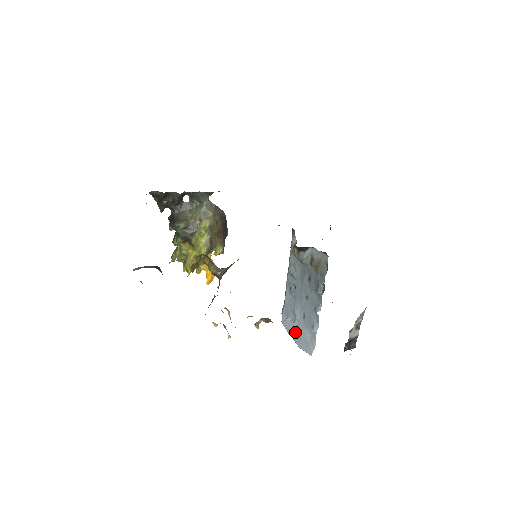
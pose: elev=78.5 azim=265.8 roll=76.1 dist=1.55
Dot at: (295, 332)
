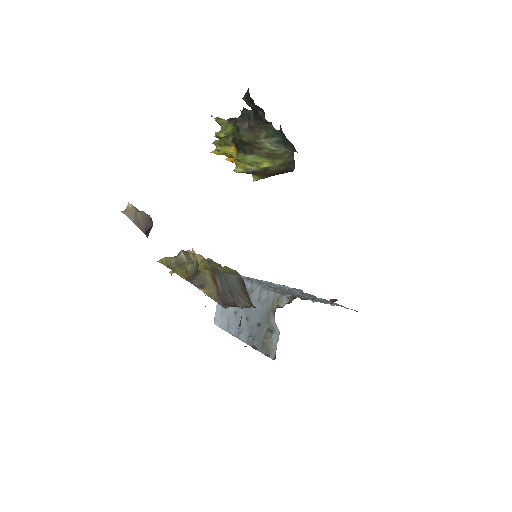
Dot at: occluded
